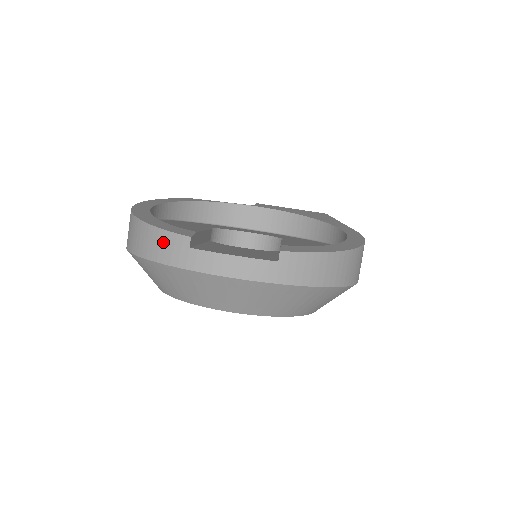
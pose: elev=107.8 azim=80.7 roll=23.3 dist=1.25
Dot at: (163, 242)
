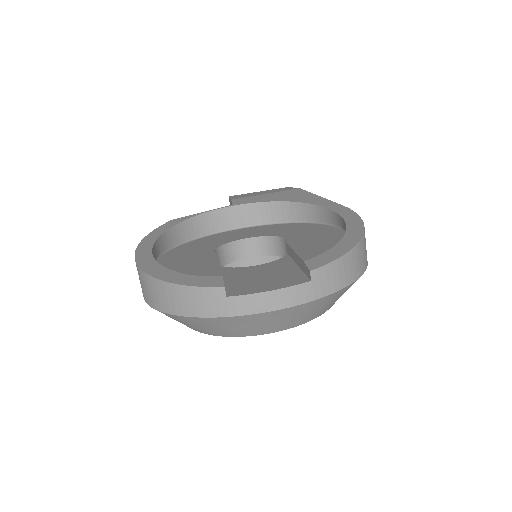
Dot at: (196, 298)
